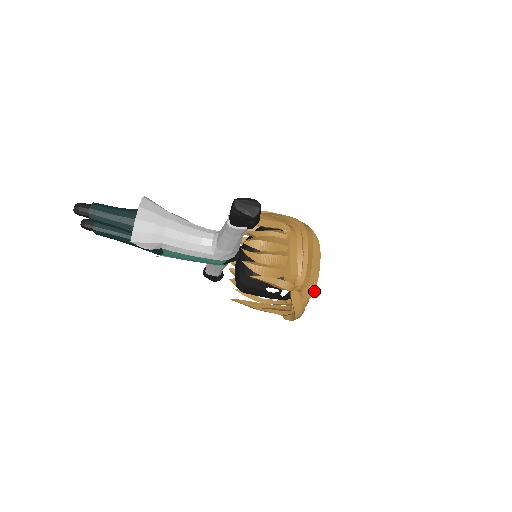
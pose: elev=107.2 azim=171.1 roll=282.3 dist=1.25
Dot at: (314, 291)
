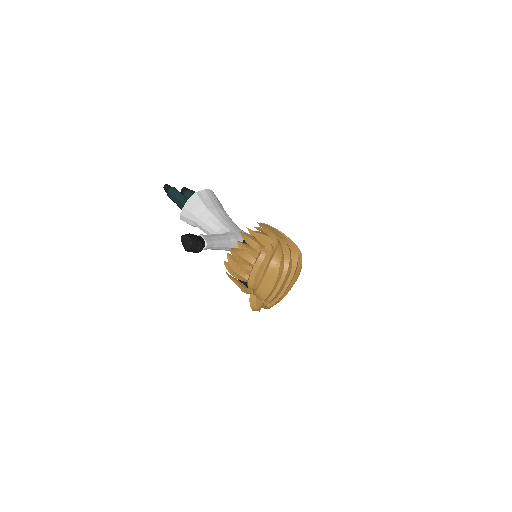
Dot at: (277, 300)
